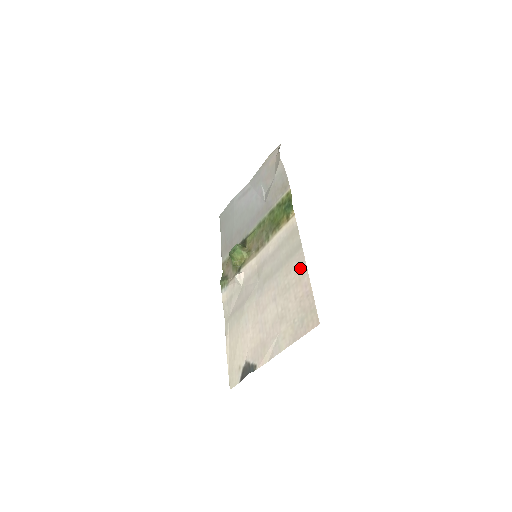
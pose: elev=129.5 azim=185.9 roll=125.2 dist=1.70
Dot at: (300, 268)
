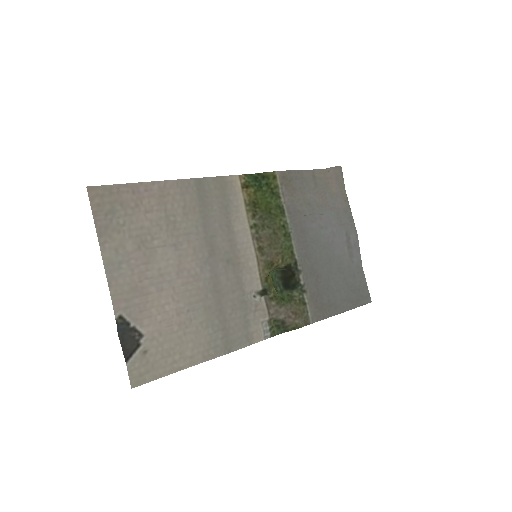
Dot at: (174, 191)
